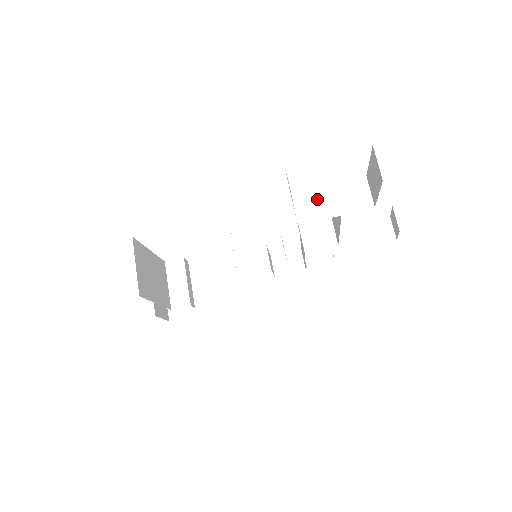
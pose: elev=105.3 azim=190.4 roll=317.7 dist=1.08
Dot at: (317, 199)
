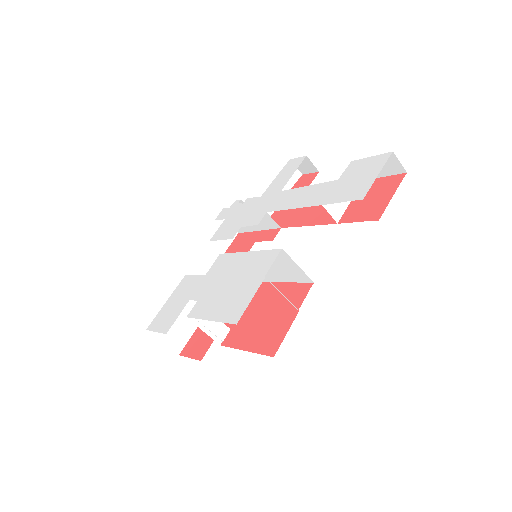
Dot at: occluded
